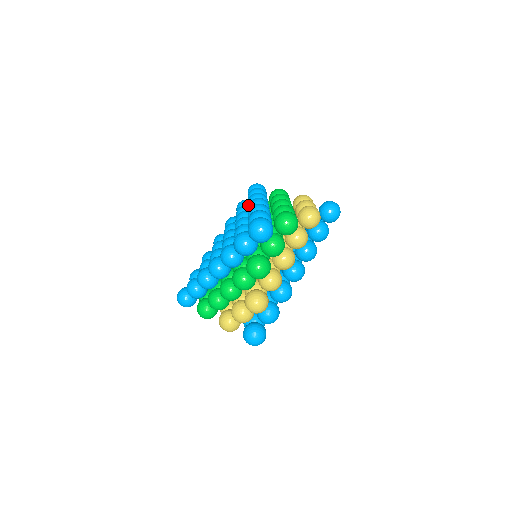
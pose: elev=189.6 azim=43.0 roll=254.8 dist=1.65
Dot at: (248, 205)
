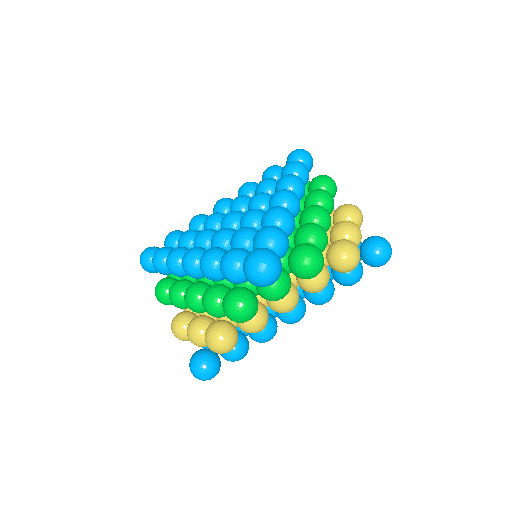
Dot at: (272, 195)
